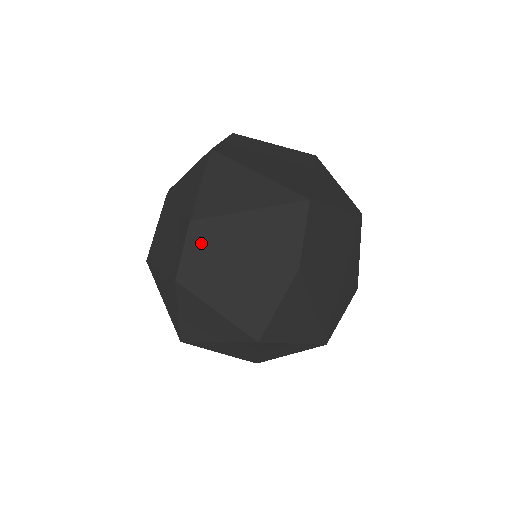
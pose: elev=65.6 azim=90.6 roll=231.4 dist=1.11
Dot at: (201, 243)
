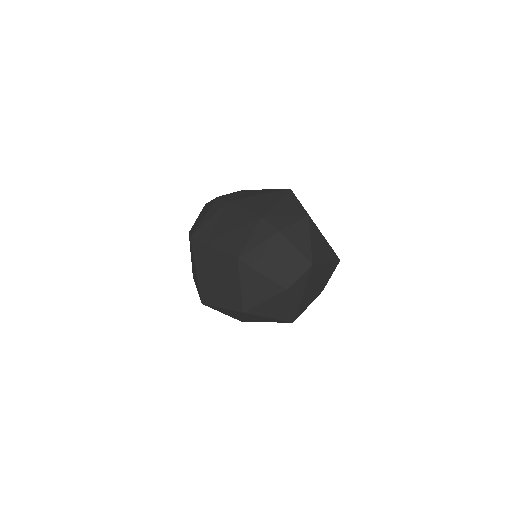
Dot at: (309, 275)
